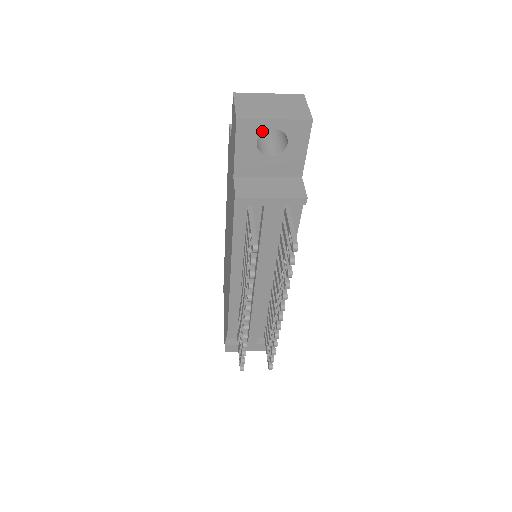
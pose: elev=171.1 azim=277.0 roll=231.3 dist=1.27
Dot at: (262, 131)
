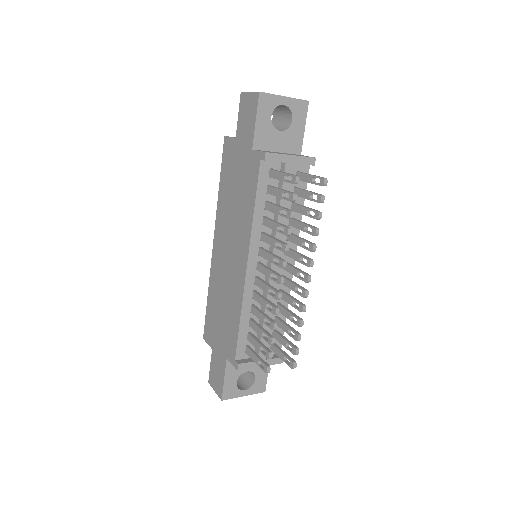
Dot at: (276, 106)
